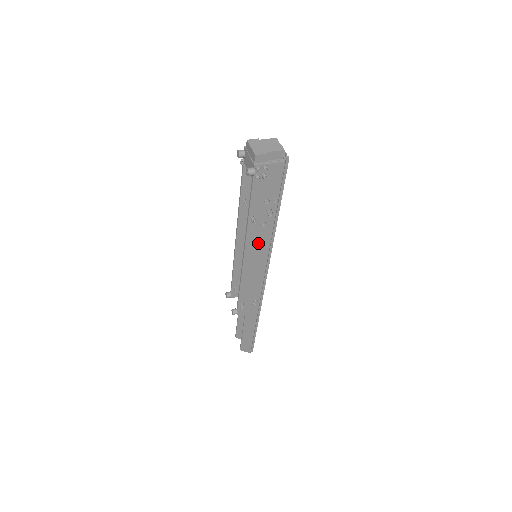
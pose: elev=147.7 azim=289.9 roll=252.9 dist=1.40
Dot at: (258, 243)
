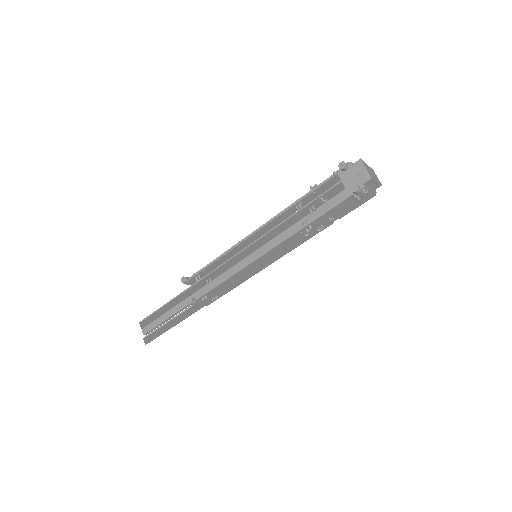
Dot at: (284, 248)
